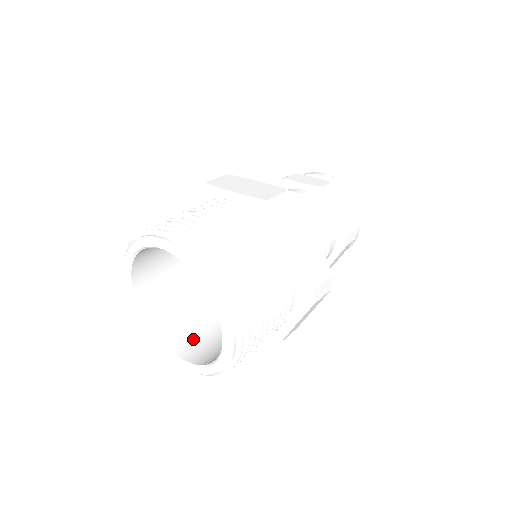
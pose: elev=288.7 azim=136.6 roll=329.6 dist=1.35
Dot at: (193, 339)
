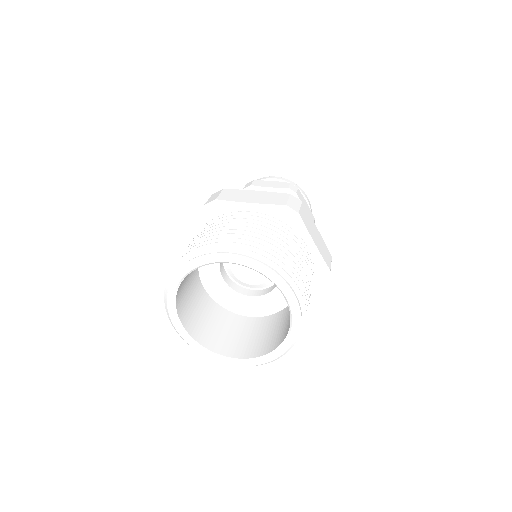
Dot at: (190, 308)
